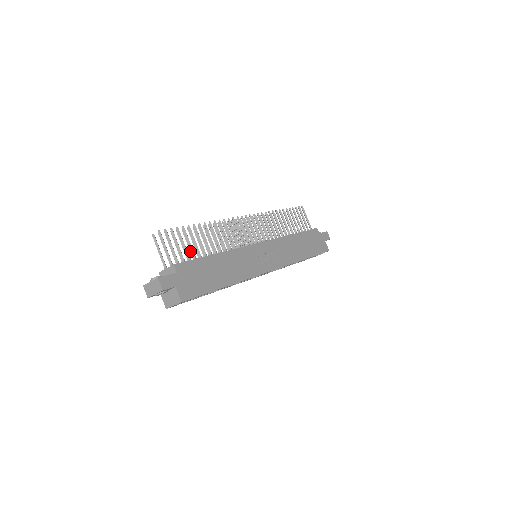
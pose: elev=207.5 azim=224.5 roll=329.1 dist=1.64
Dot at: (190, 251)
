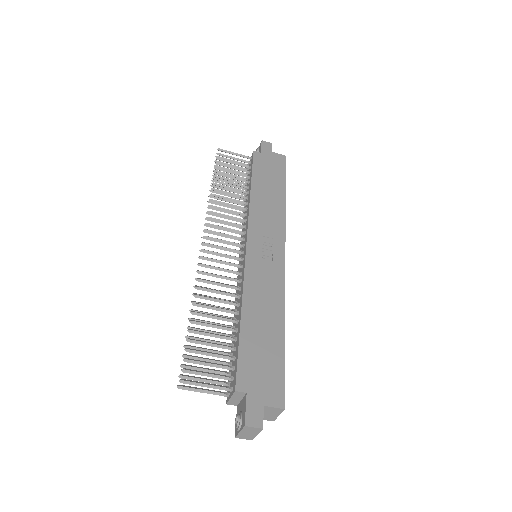
Dot at: occluded
